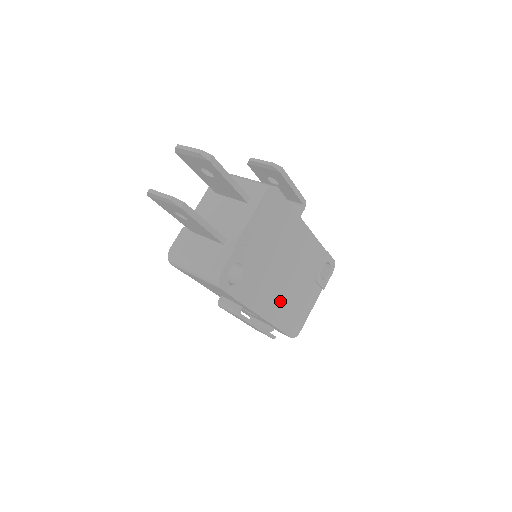
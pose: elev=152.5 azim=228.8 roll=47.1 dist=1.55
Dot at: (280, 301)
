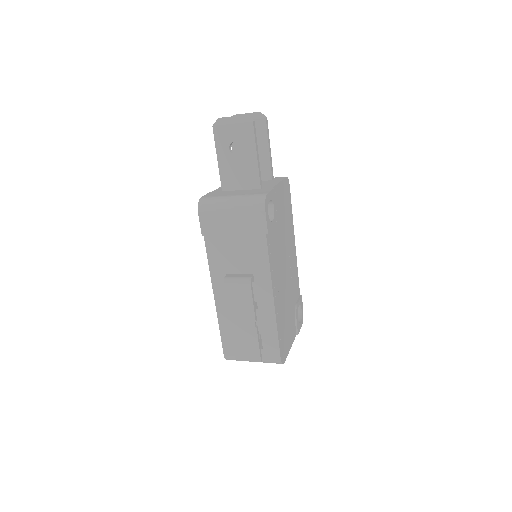
Dot at: (280, 295)
